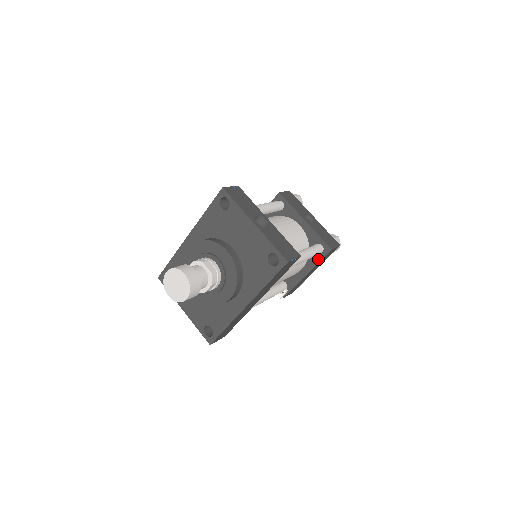
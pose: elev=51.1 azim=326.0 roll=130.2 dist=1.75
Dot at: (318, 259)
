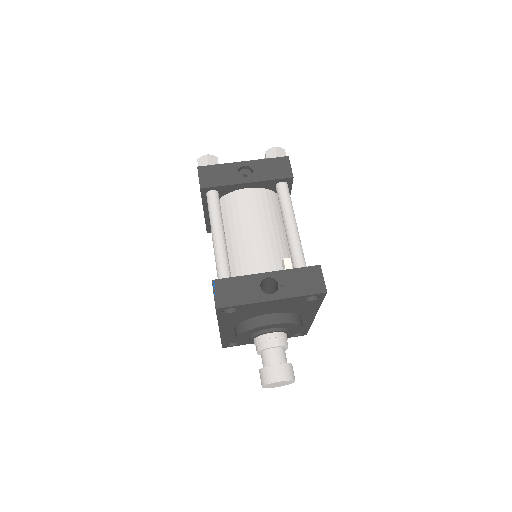
Dot at: occluded
